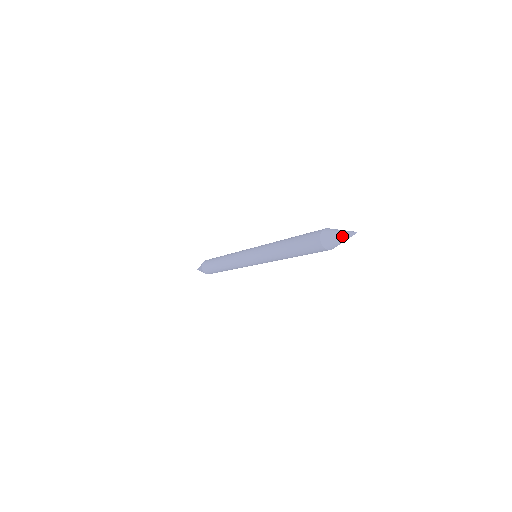
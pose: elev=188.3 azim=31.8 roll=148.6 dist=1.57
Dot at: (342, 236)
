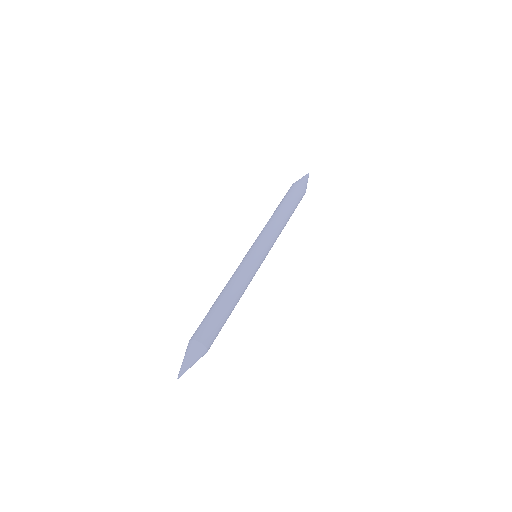
Dot at: occluded
